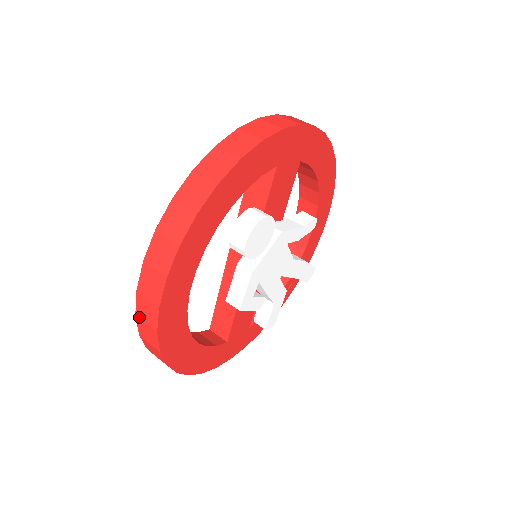
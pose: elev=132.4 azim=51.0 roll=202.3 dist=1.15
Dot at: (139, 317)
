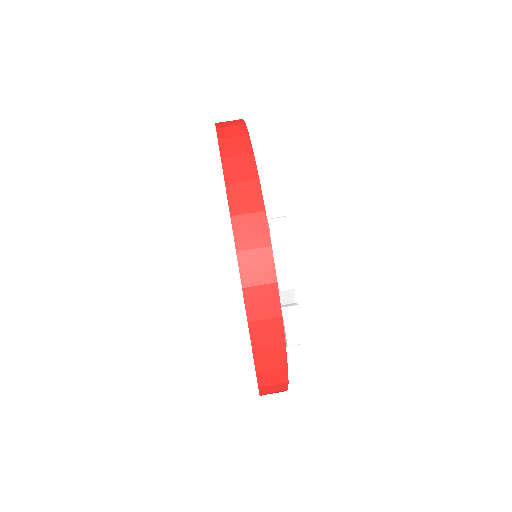
Dot at: occluded
